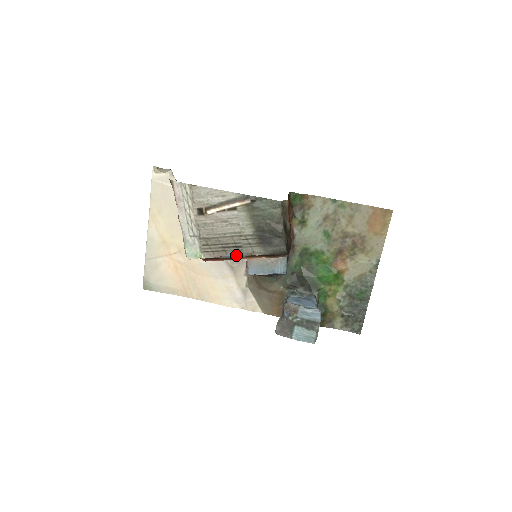
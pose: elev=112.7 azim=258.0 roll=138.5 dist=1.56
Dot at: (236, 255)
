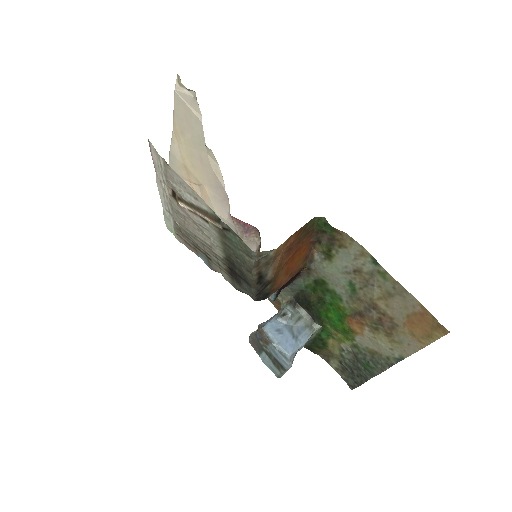
Dot at: (206, 262)
